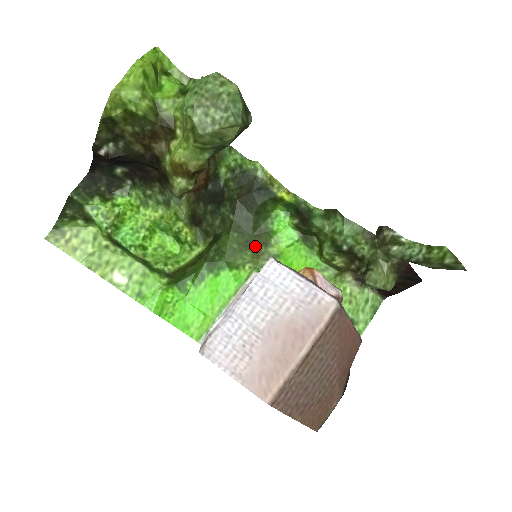
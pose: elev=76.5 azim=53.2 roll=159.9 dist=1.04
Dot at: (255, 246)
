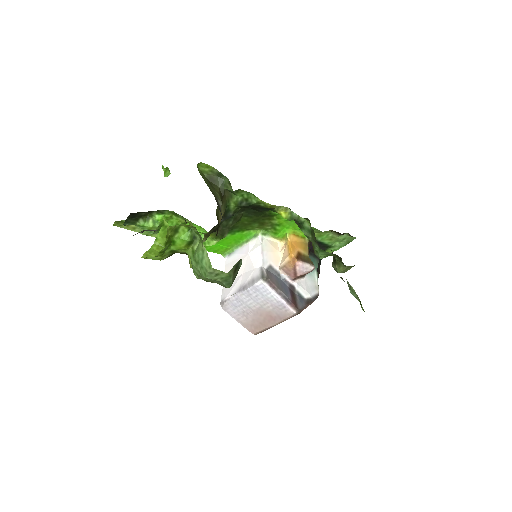
Dot at: (261, 221)
